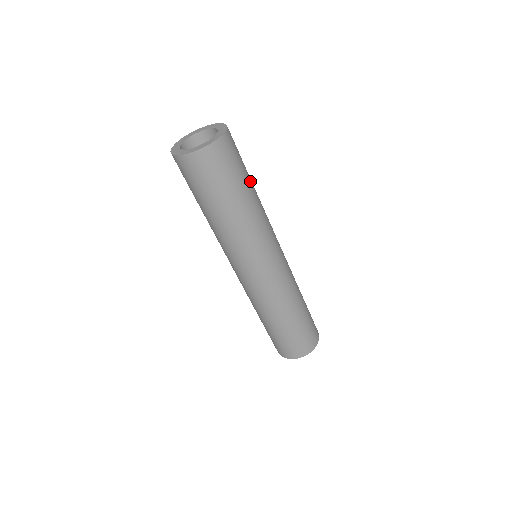
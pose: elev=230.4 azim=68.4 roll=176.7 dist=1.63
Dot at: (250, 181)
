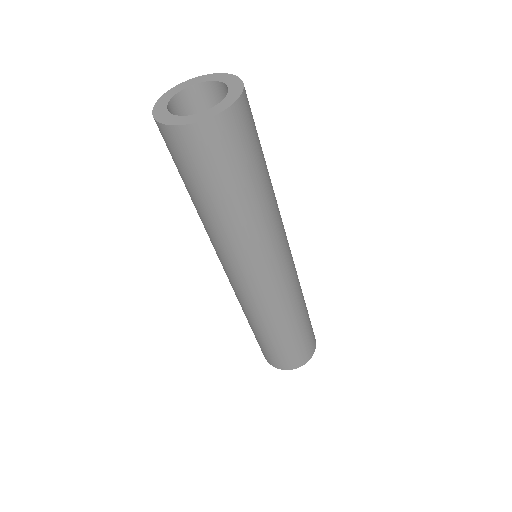
Dot at: (265, 162)
